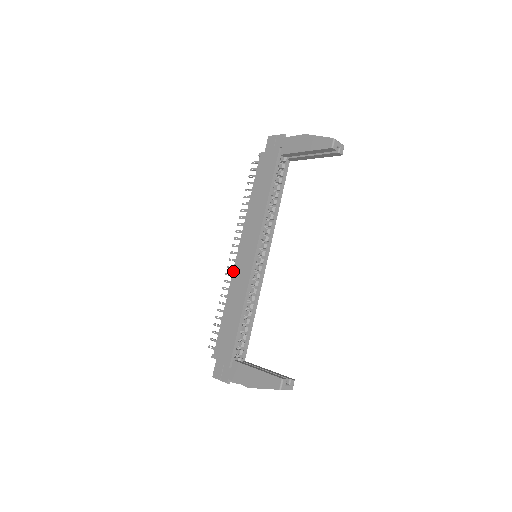
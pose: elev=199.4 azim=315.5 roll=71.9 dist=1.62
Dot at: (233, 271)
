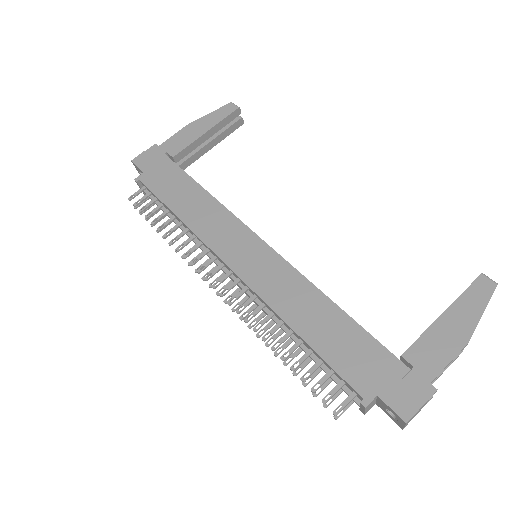
Dot at: (251, 288)
